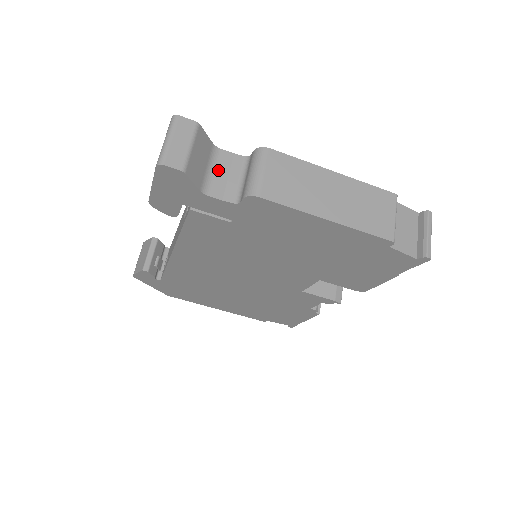
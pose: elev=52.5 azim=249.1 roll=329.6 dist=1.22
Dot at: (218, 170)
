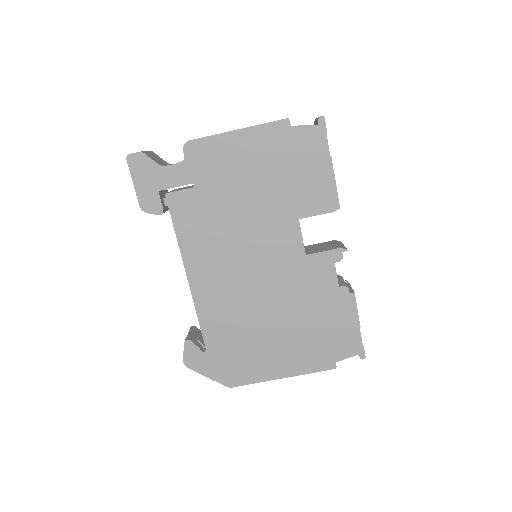
Dot at: occluded
